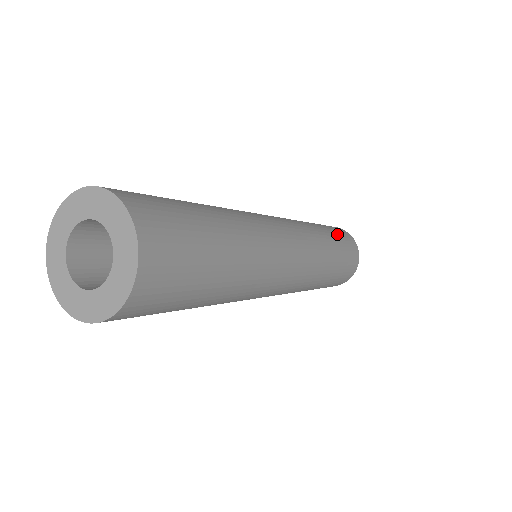
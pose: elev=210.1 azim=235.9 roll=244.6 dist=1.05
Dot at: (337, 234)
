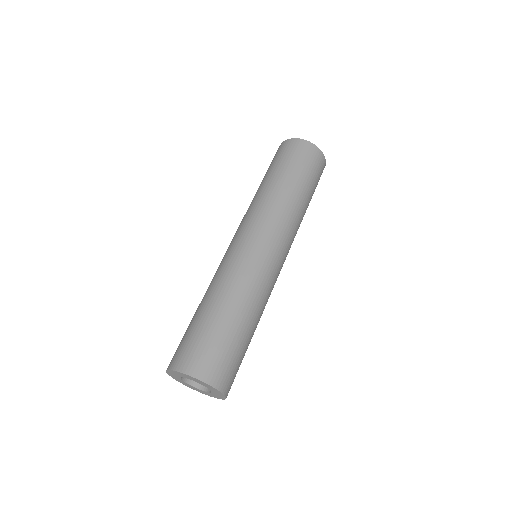
Dot at: (283, 163)
